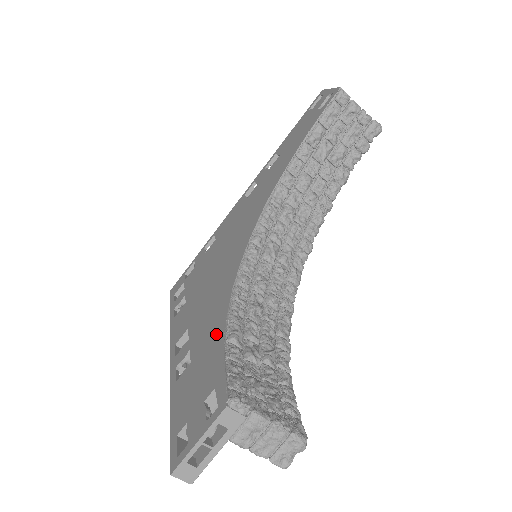
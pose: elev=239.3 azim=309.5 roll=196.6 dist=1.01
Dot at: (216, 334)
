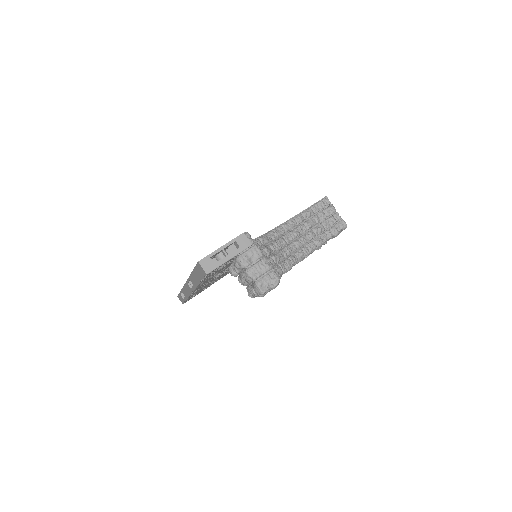
Dot at: occluded
